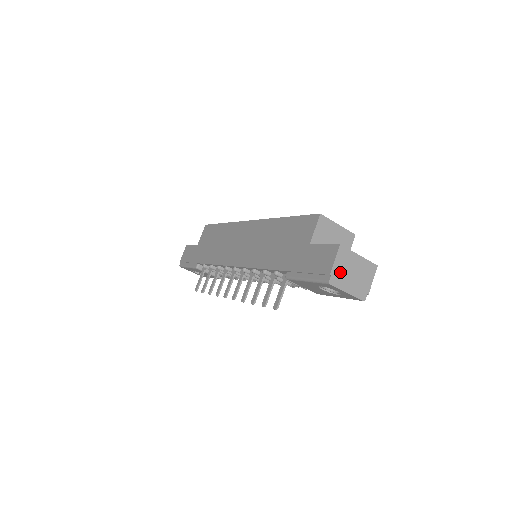
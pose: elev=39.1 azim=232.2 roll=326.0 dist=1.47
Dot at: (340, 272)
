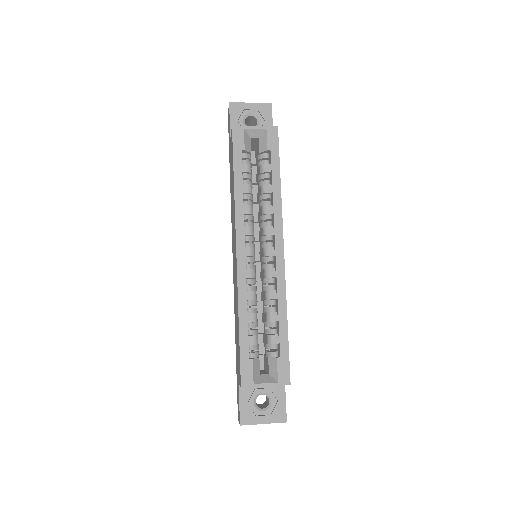
Dot at: occluded
